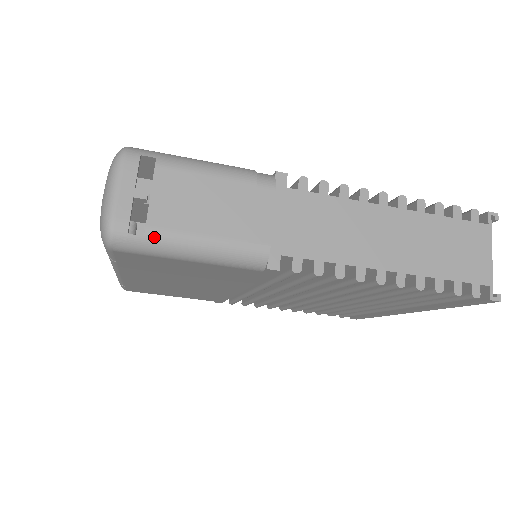
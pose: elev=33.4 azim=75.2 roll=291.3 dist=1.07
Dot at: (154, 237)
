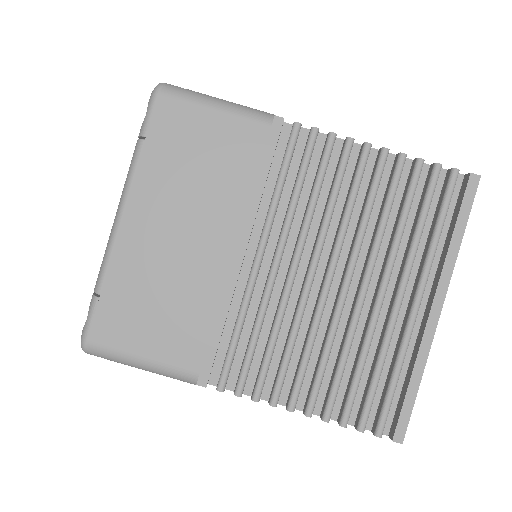
Dot at: (192, 91)
